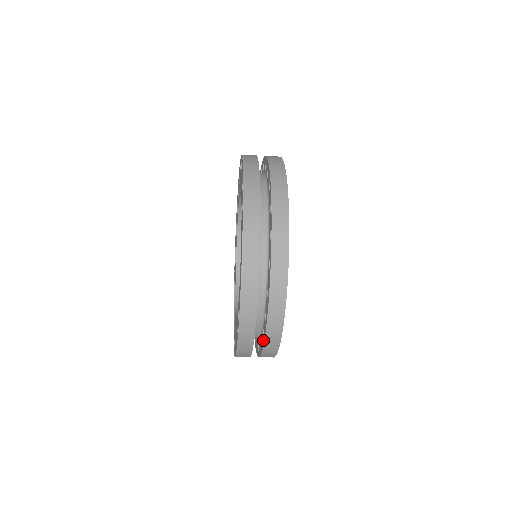
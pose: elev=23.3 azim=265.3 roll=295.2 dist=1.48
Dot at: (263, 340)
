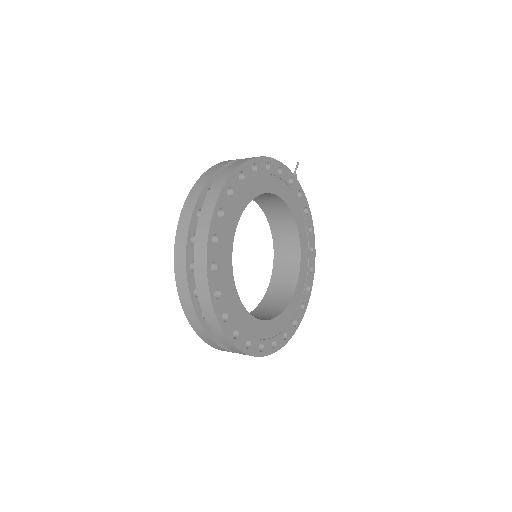
Dot at: occluded
